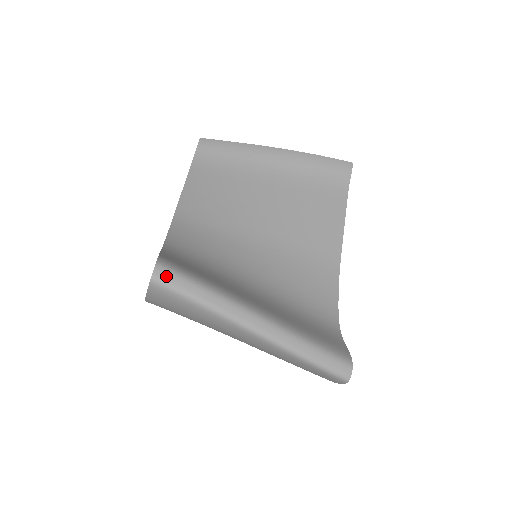
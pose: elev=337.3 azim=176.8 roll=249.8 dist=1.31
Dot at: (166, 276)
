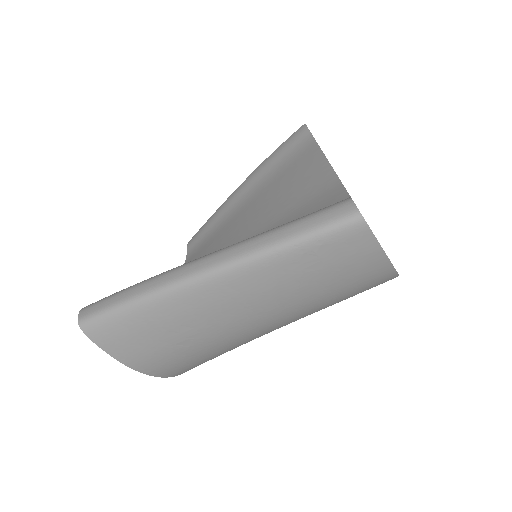
Dot at: (90, 310)
